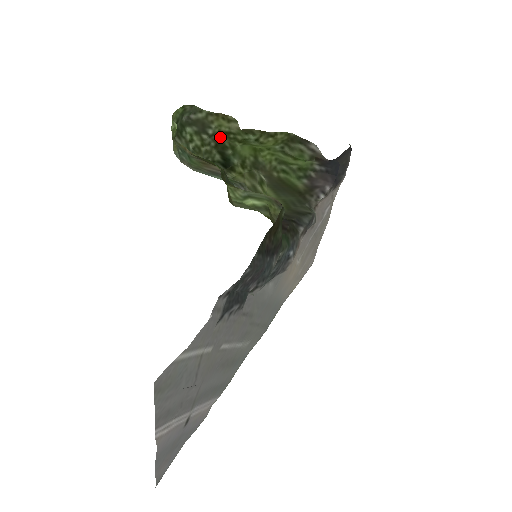
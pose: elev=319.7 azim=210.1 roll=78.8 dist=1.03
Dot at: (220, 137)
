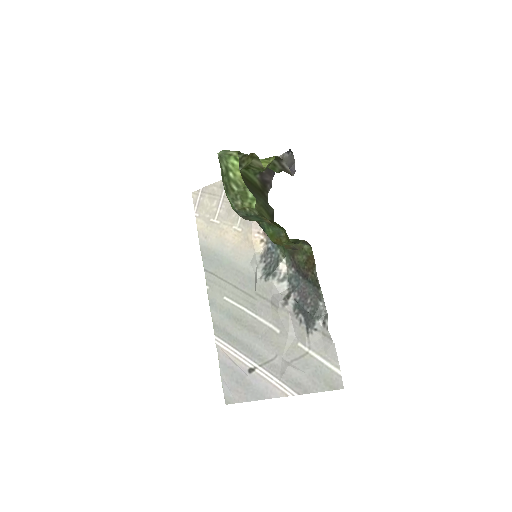
Dot at: occluded
